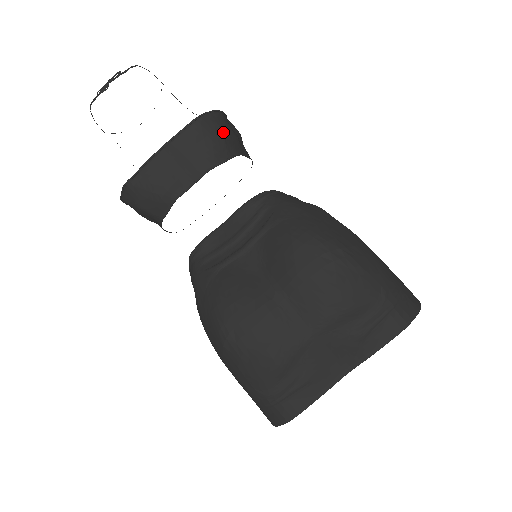
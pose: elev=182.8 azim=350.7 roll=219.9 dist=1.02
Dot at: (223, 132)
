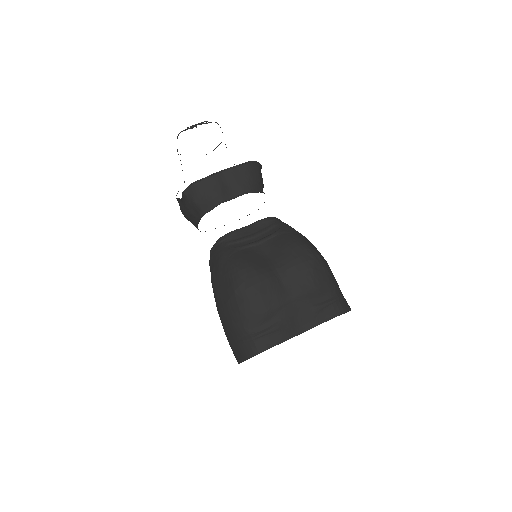
Dot at: (260, 176)
